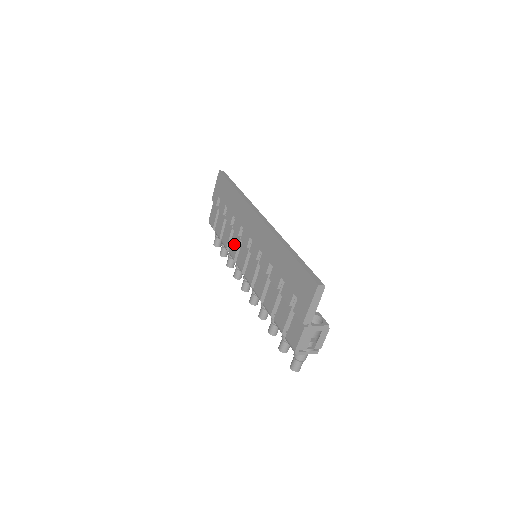
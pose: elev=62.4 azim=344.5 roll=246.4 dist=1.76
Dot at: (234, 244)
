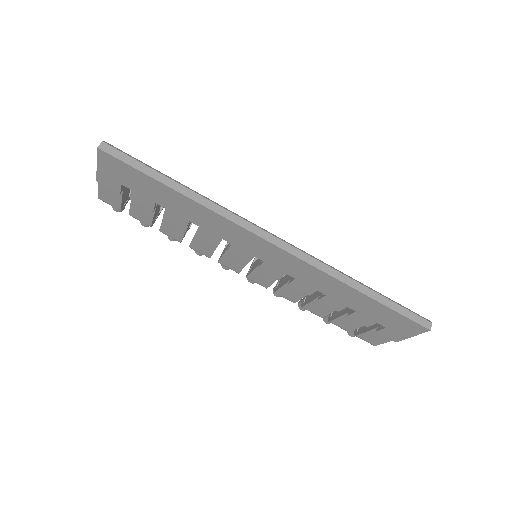
Dot at: (204, 246)
